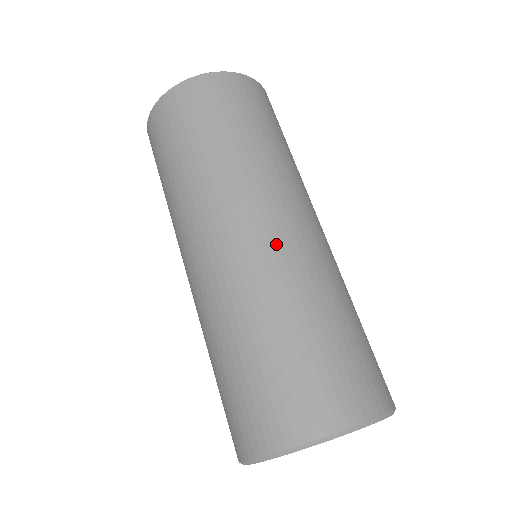
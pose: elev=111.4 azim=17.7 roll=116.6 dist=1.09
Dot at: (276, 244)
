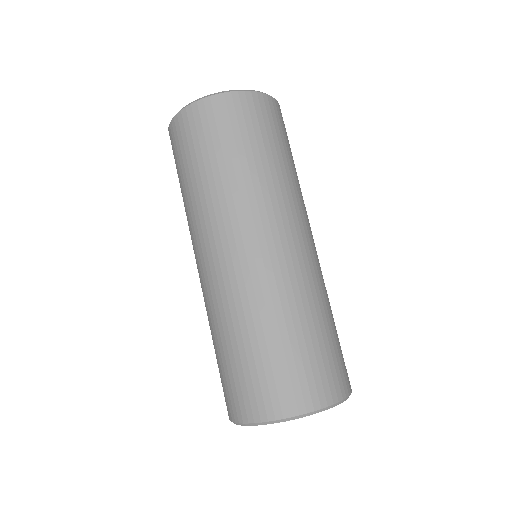
Dot at: (253, 267)
